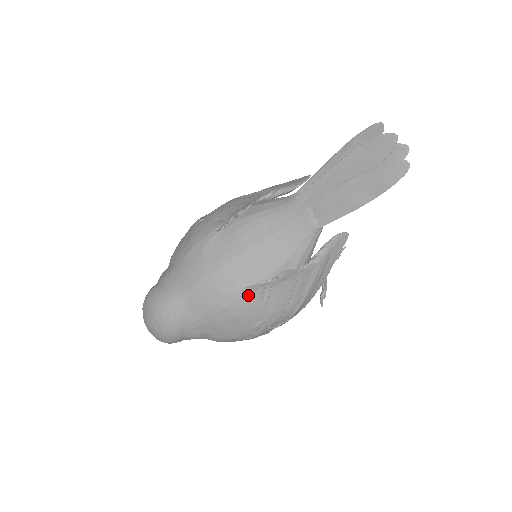
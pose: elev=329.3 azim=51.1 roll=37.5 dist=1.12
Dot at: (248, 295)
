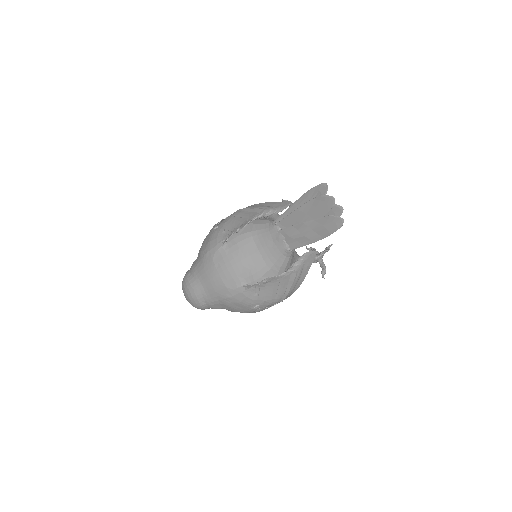
Dot at: (244, 291)
